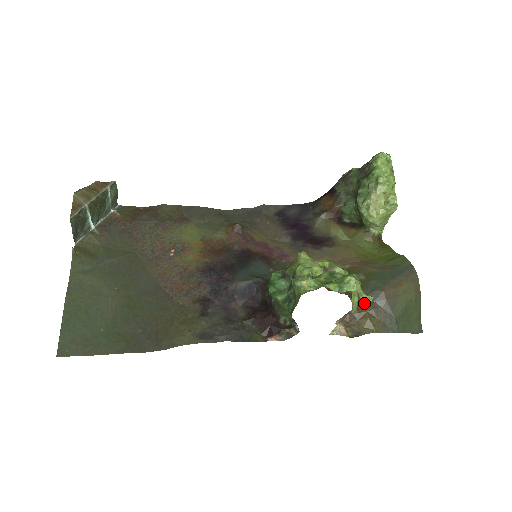
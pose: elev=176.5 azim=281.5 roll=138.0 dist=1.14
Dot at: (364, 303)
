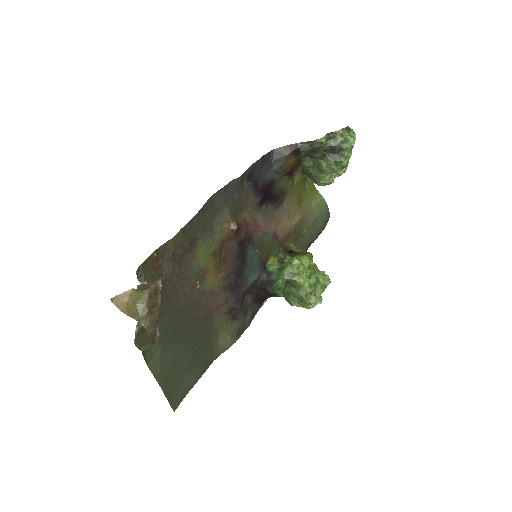
Dot at: occluded
